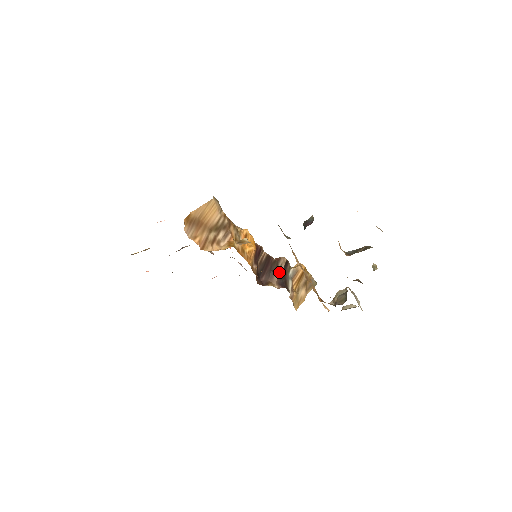
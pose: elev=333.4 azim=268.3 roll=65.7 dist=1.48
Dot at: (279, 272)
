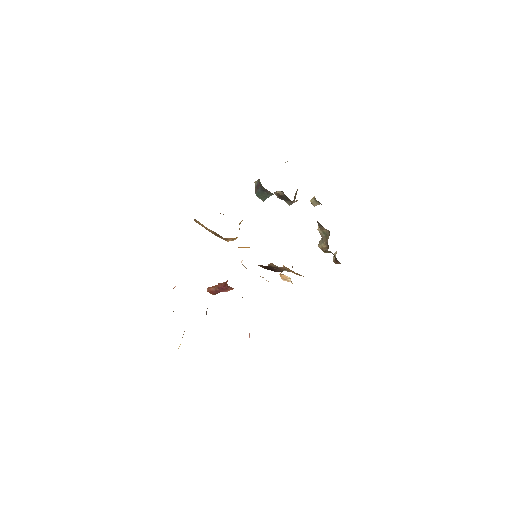
Dot at: occluded
